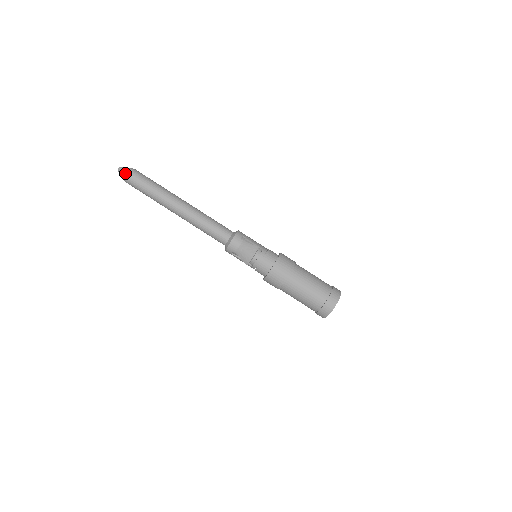
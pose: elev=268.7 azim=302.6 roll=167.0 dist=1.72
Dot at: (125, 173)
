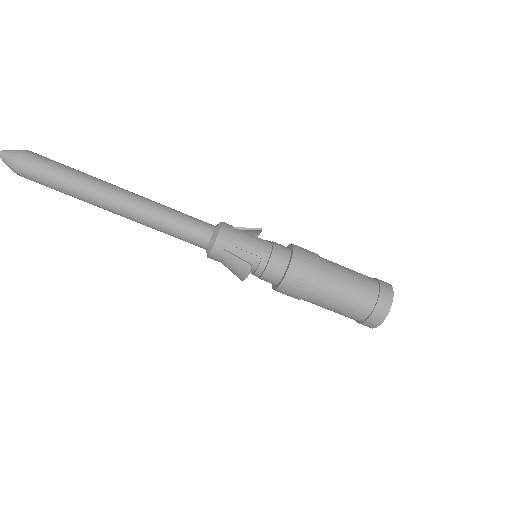
Dot at: (11, 168)
